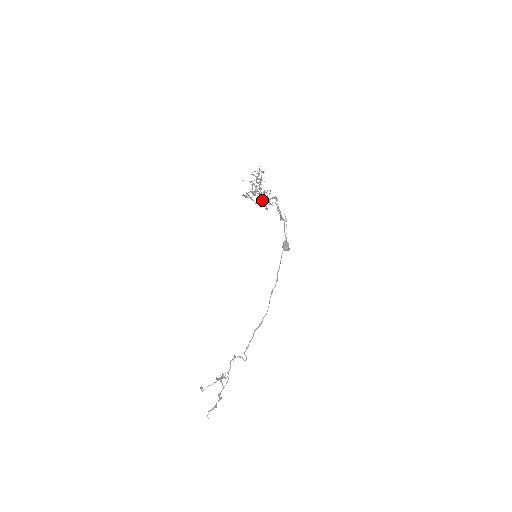
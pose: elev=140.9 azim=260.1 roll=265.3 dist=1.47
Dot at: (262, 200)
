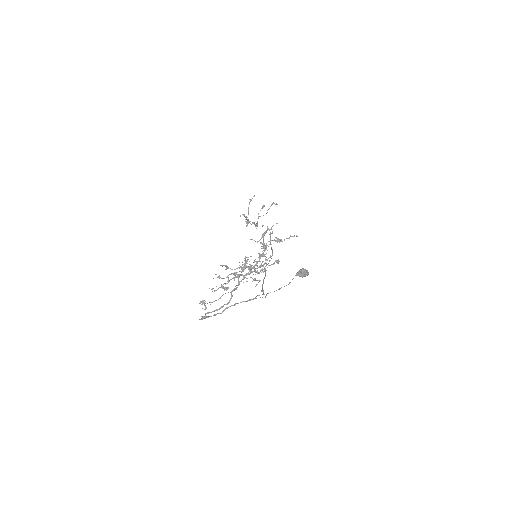
Dot at: (256, 268)
